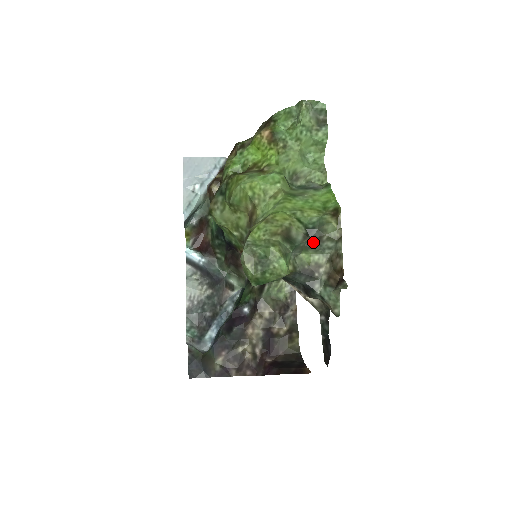
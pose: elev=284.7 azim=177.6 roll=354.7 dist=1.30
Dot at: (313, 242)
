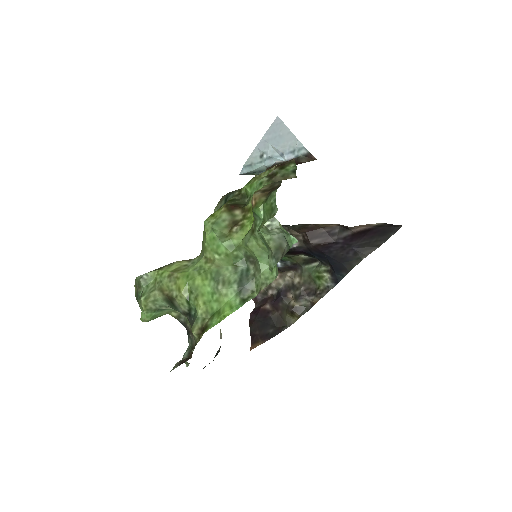
Dot at: (190, 322)
